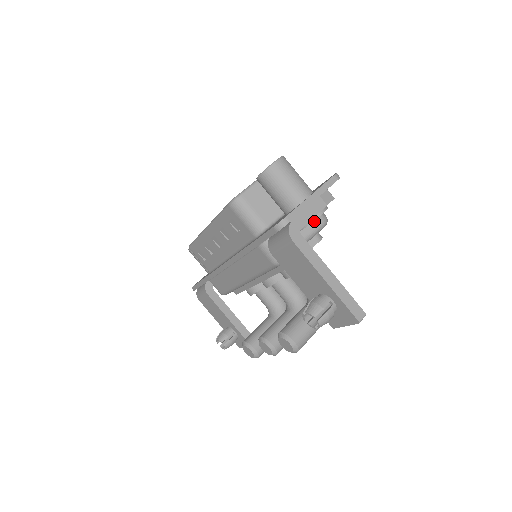
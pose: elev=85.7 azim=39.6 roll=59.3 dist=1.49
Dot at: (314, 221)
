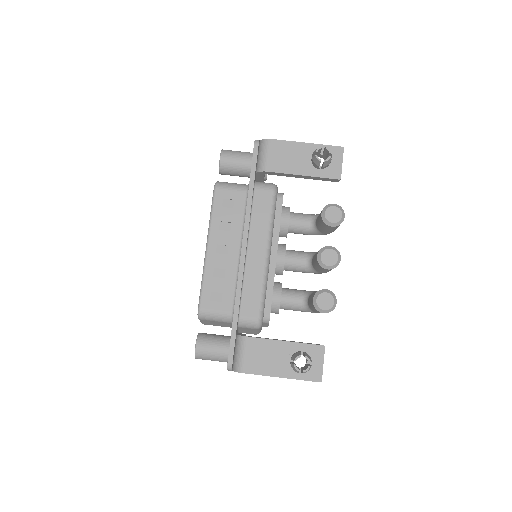
Dot at: occluded
